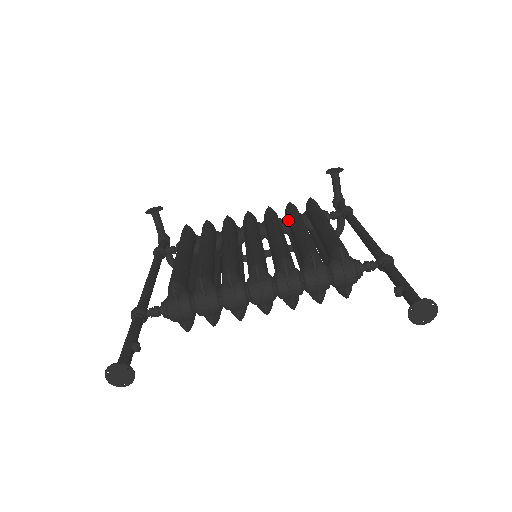
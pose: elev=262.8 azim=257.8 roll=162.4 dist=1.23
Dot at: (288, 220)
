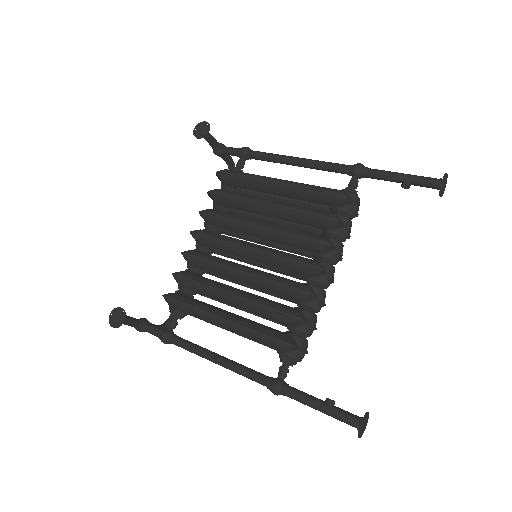
Dot at: (238, 207)
